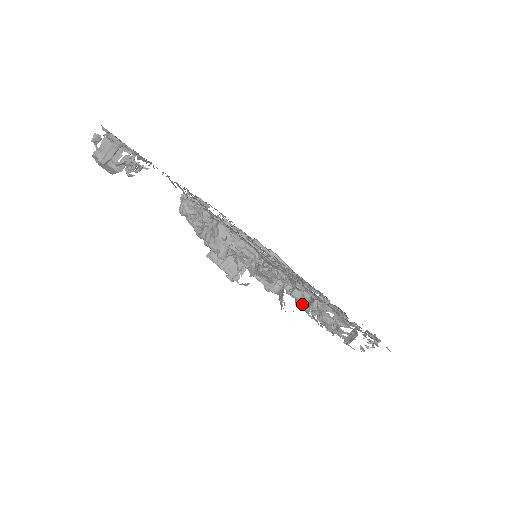
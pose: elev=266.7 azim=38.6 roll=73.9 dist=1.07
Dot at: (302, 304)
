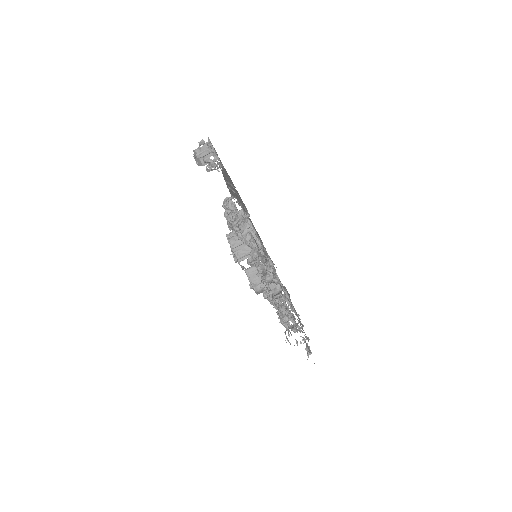
Dot at: (272, 293)
